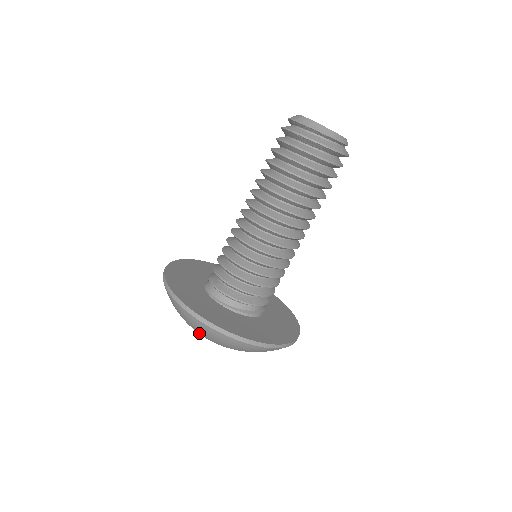
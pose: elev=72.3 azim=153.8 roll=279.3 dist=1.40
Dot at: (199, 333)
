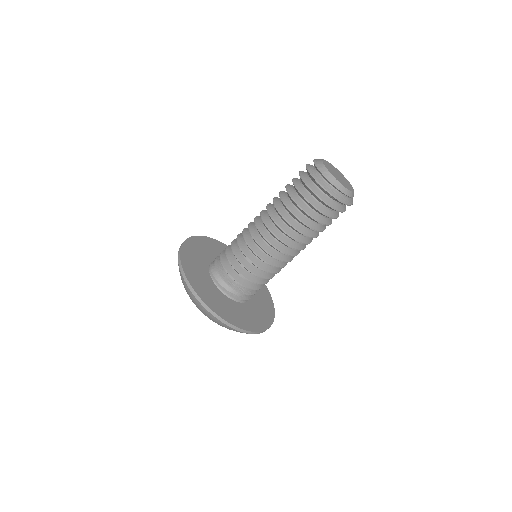
Dot at: occluded
